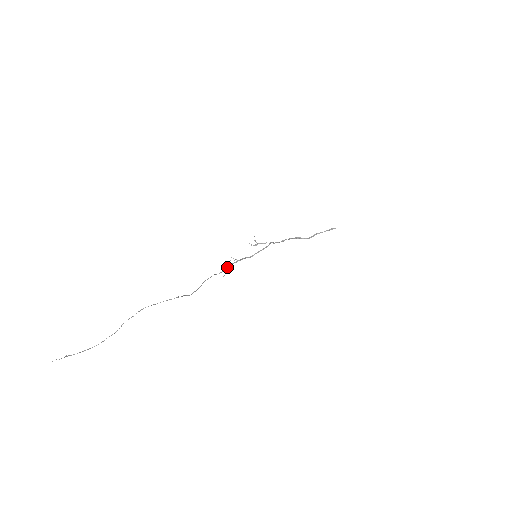
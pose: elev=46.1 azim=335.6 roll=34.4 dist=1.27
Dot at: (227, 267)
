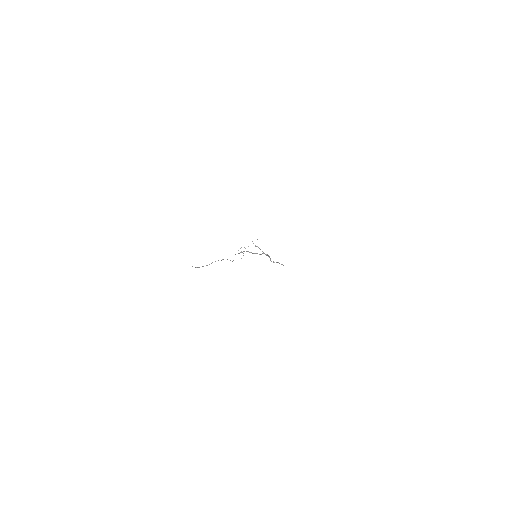
Dot at: occluded
